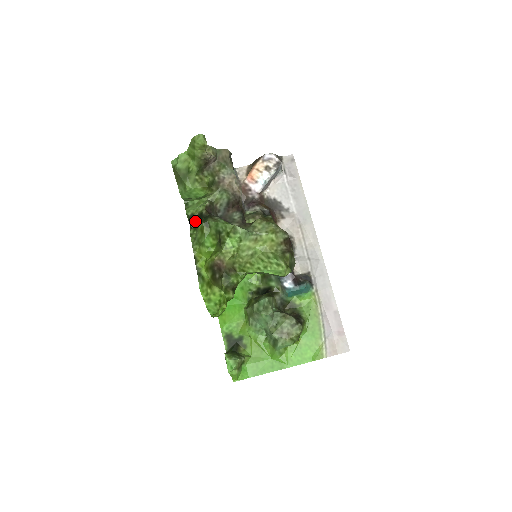
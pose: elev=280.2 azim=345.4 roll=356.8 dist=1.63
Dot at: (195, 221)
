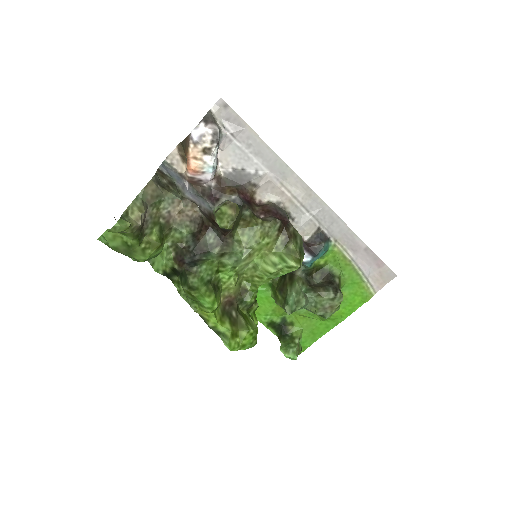
Dot at: (172, 276)
